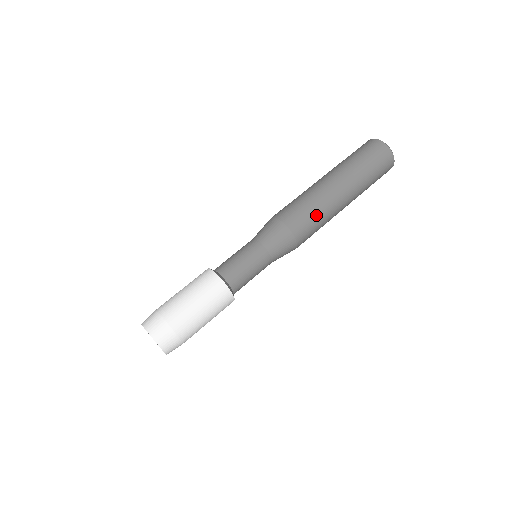
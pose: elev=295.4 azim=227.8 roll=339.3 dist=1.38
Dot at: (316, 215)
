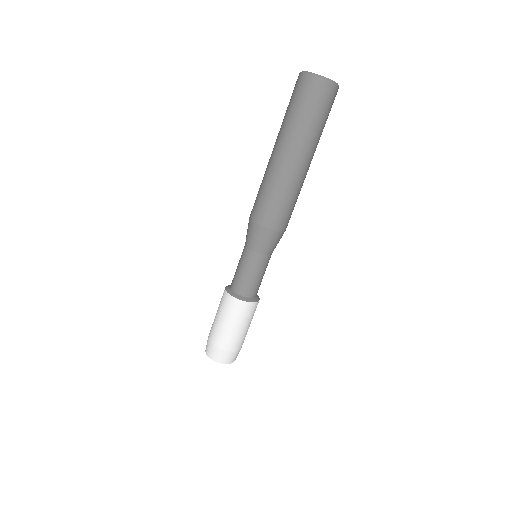
Dot at: (274, 196)
